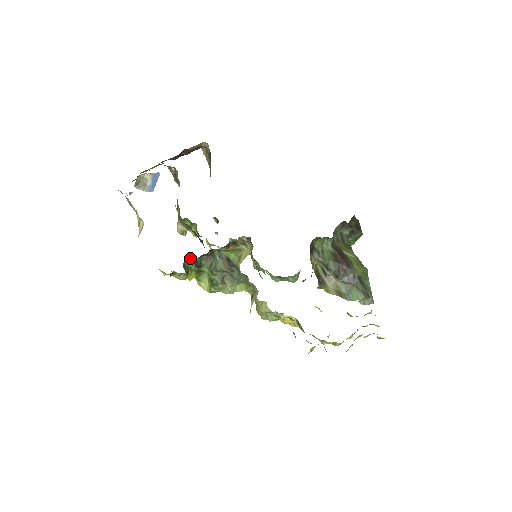
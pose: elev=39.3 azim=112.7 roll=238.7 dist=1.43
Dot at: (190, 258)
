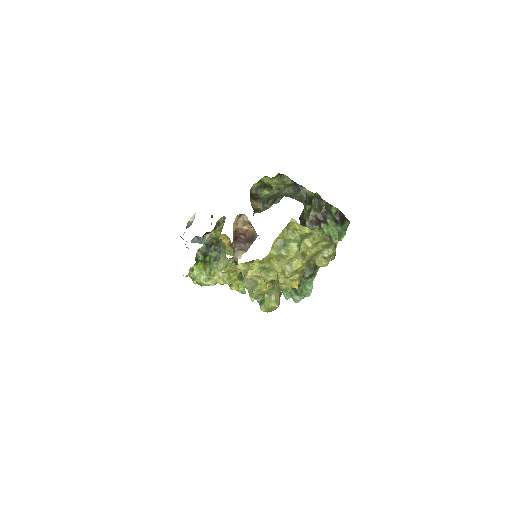
Dot at: (202, 255)
